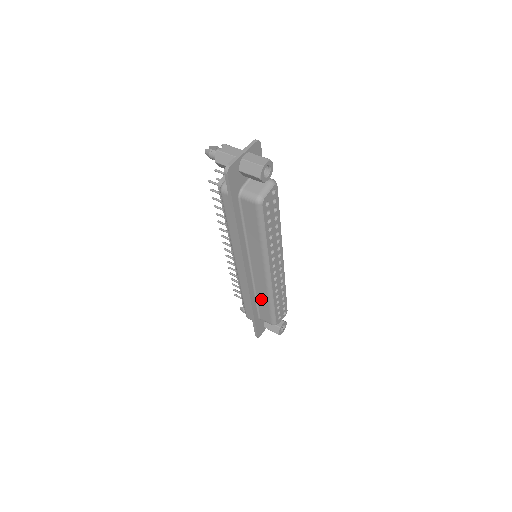
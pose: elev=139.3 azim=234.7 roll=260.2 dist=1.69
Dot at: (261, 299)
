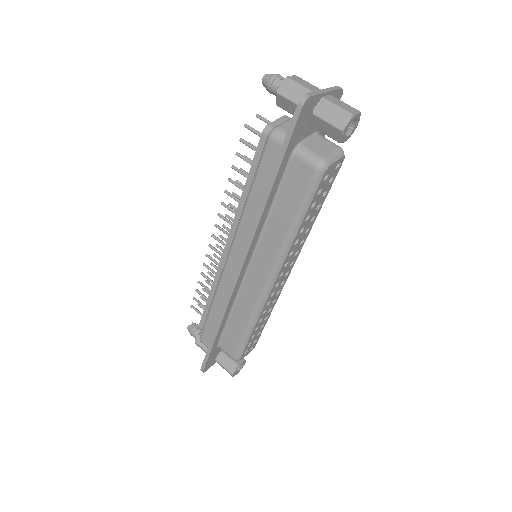
Dot at: (237, 318)
